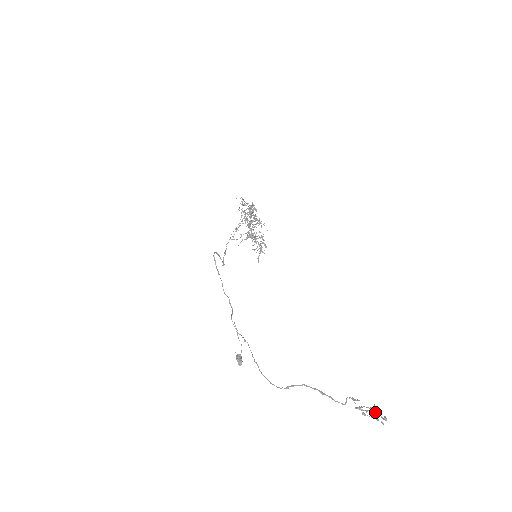
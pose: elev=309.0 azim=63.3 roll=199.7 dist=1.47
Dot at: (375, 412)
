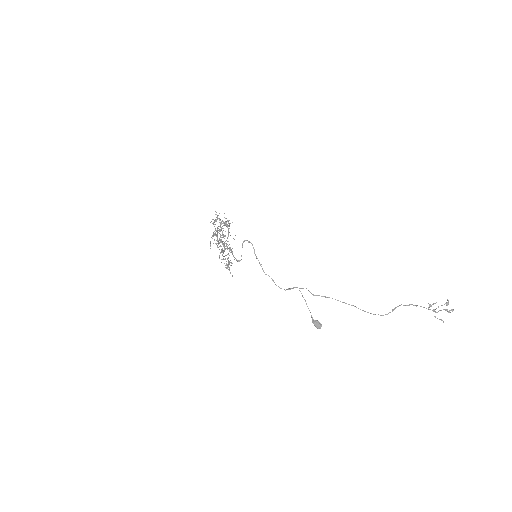
Dot at: (445, 309)
